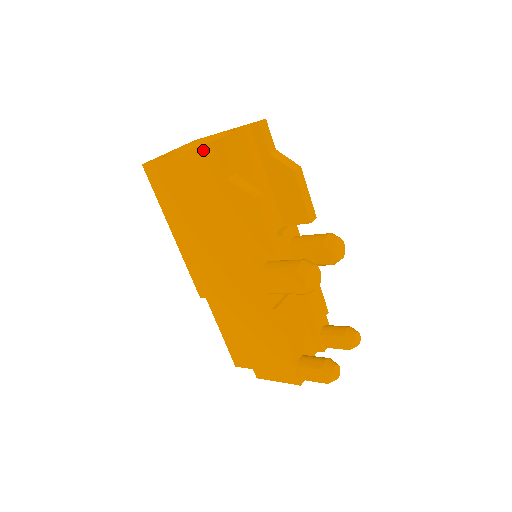
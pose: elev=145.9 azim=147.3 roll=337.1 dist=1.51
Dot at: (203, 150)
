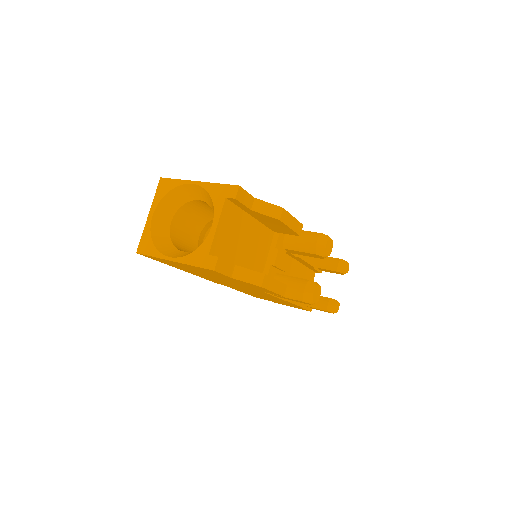
Dot at: (203, 268)
